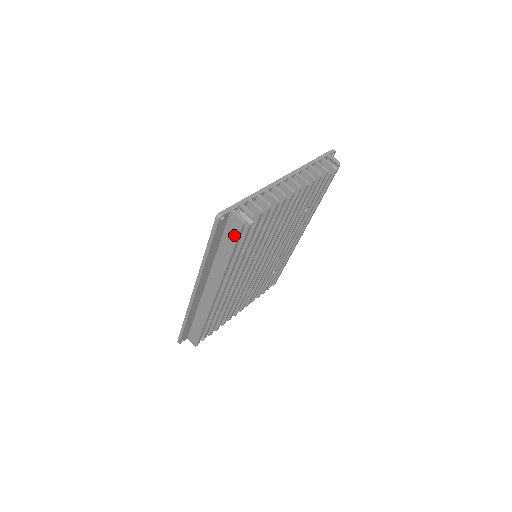
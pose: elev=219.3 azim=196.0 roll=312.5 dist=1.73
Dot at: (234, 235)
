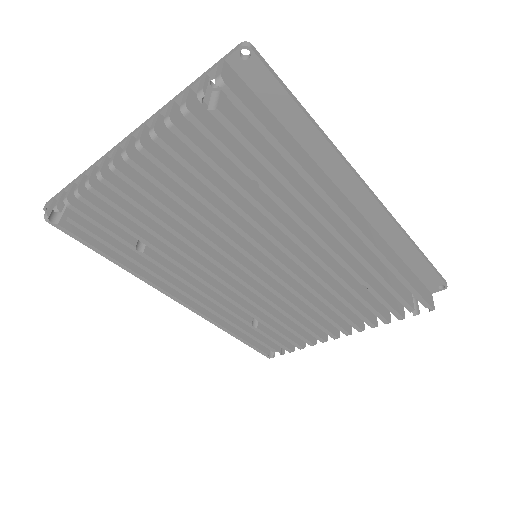
Dot at: (73, 231)
